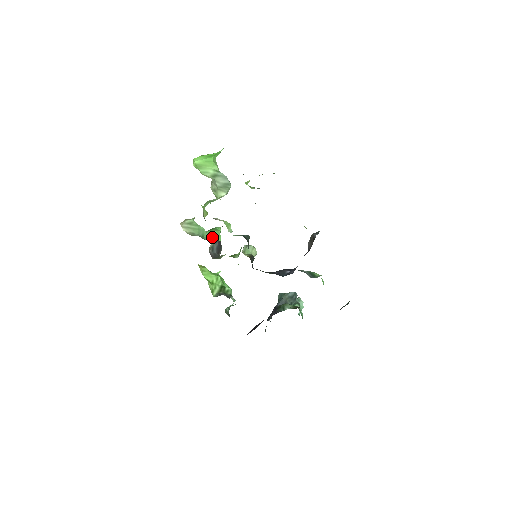
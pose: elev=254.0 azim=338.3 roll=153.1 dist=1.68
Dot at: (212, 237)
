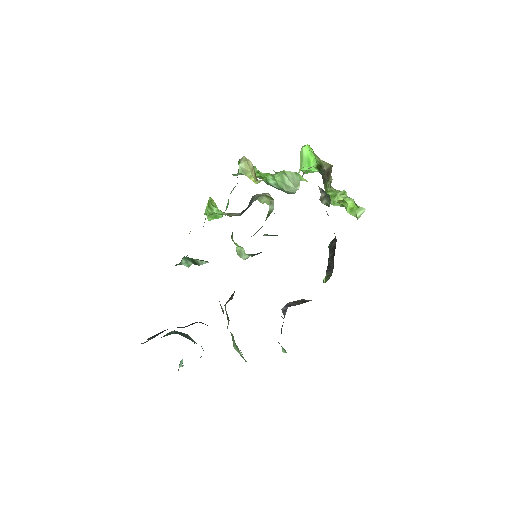
Dot at: (227, 203)
